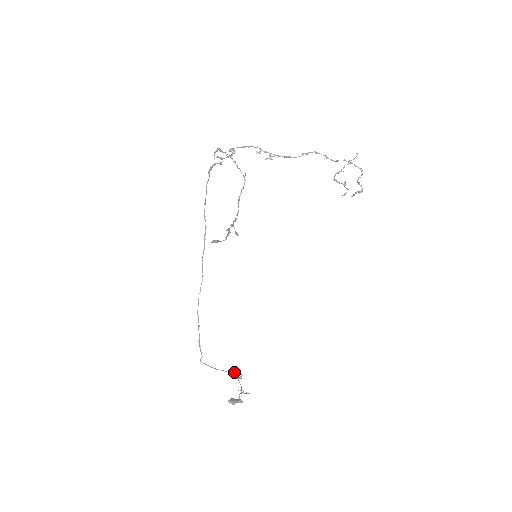
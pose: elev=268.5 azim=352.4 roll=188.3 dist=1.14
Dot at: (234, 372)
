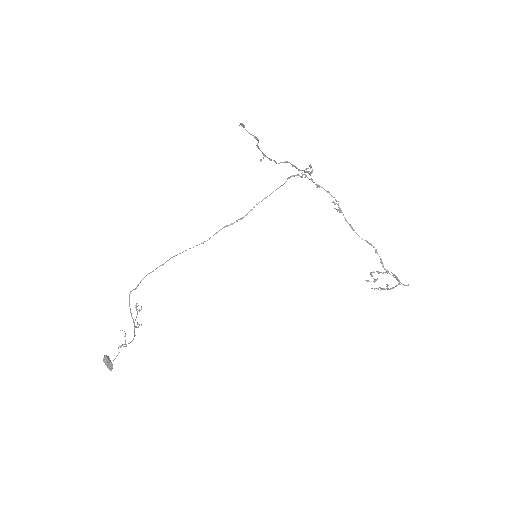
Dot at: (138, 326)
